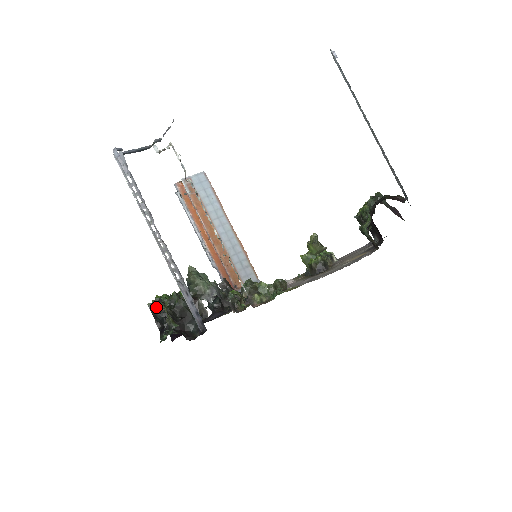
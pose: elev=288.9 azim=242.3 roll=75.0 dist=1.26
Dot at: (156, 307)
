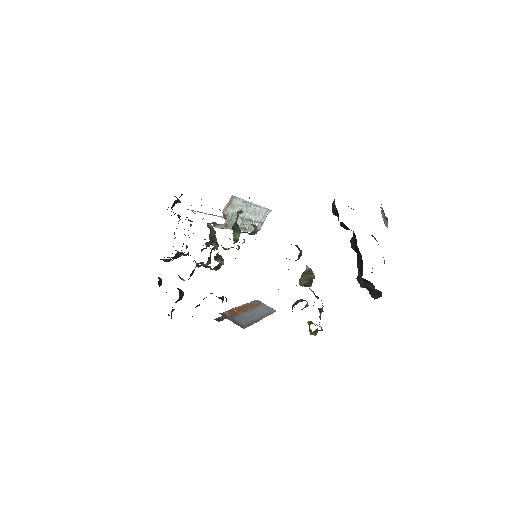
Dot at: occluded
